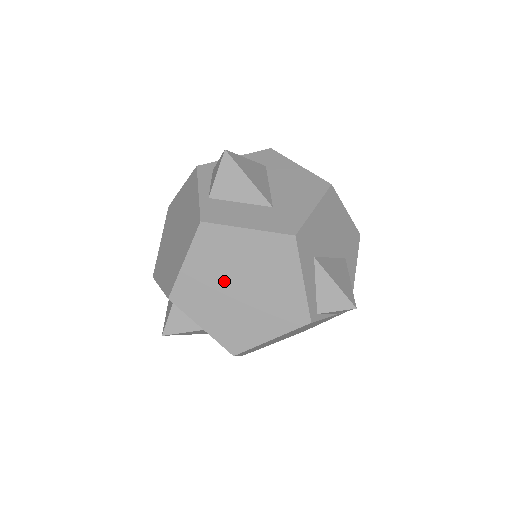
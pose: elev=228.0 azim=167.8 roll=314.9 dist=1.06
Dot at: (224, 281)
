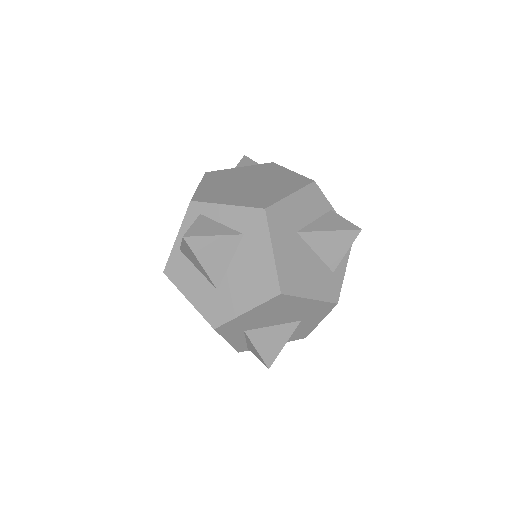
Dot at: occluded
